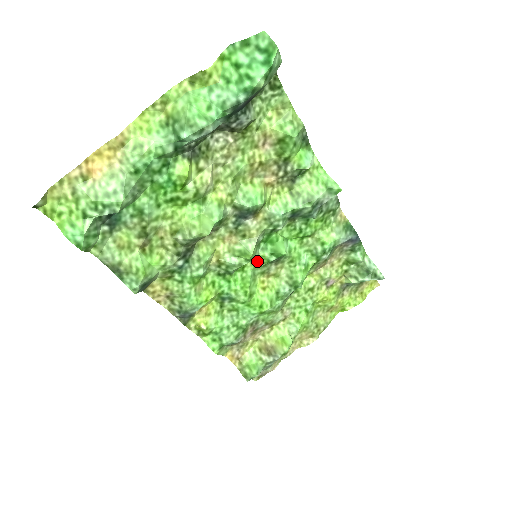
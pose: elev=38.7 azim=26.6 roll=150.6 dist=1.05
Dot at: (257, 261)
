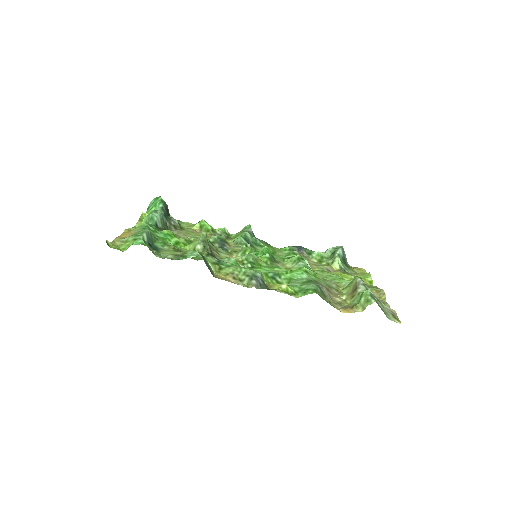
Dot at: (263, 261)
